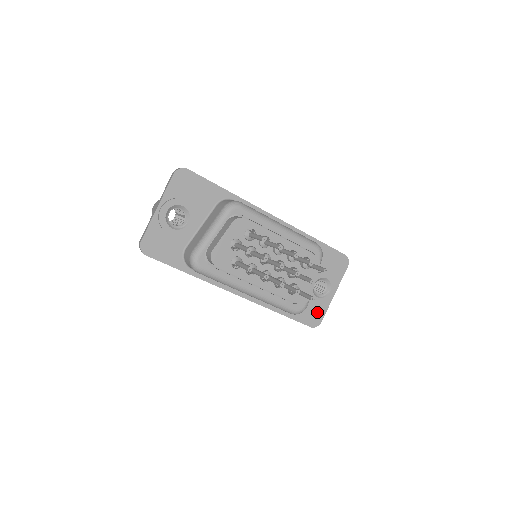
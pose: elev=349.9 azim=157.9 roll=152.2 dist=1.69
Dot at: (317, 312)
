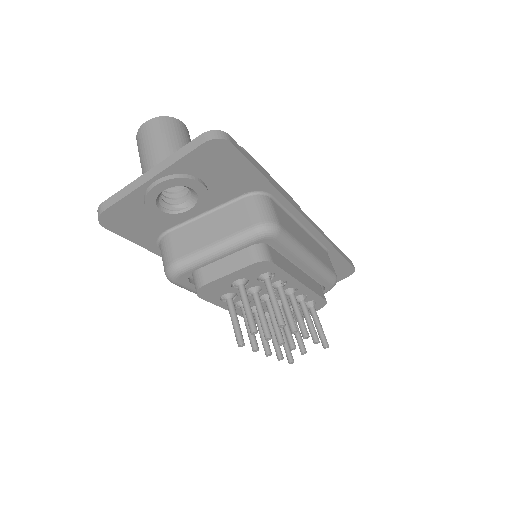
Dot at: occluded
